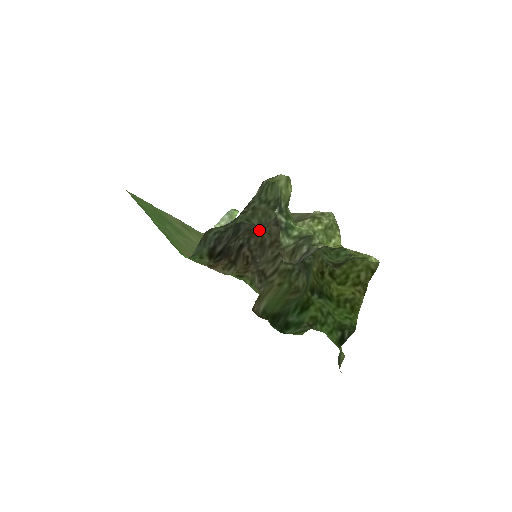
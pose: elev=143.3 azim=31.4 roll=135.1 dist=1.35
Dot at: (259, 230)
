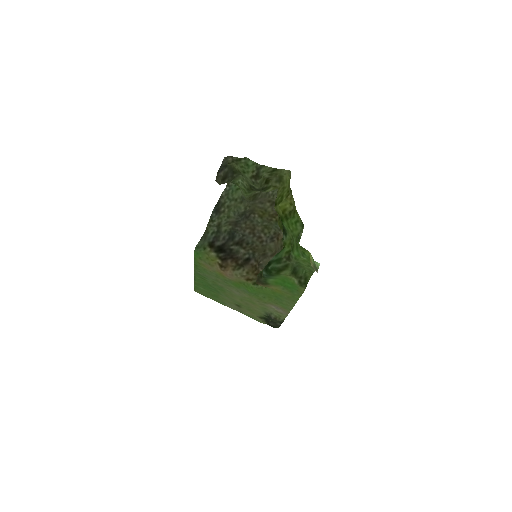
Dot at: (259, 246)
